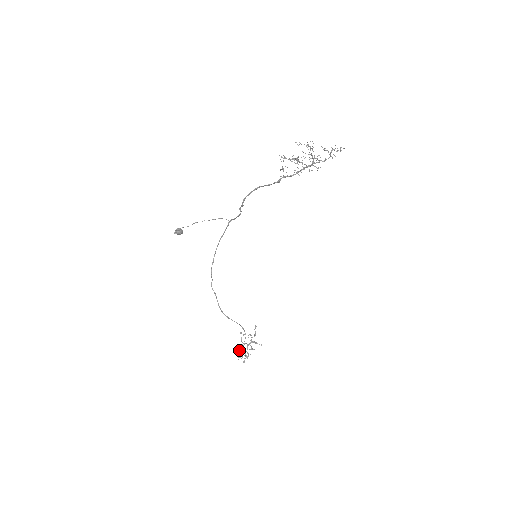
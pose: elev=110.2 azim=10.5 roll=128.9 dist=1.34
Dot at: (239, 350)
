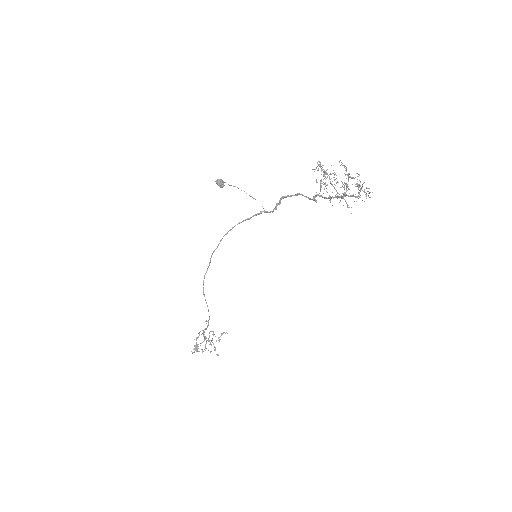
Dot at: occluded
